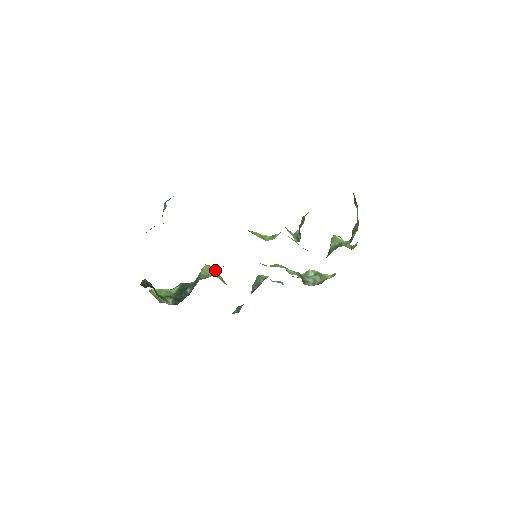
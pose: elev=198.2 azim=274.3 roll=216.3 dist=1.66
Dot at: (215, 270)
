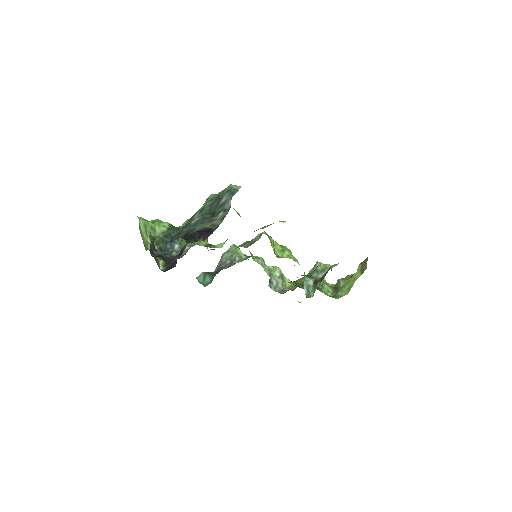
Dot at: occluded
